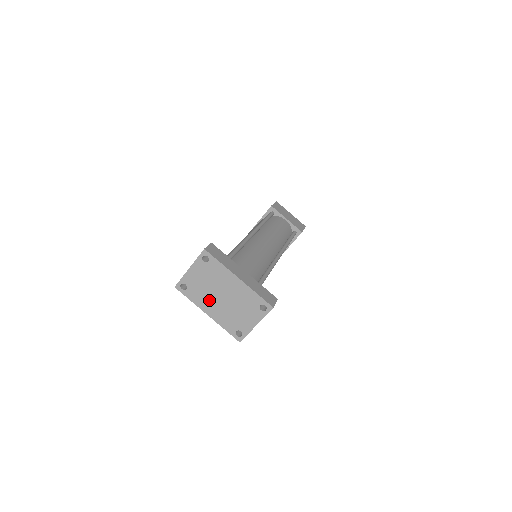
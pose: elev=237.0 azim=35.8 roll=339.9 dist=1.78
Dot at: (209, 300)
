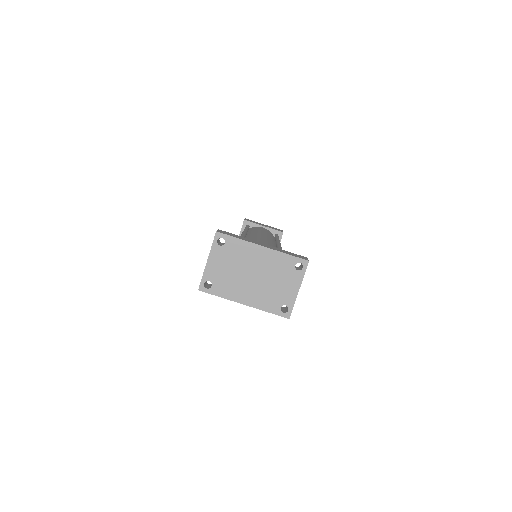
Dot at: (240, 286)
